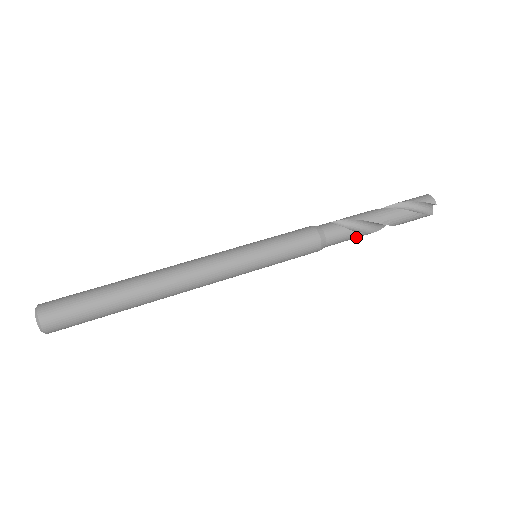
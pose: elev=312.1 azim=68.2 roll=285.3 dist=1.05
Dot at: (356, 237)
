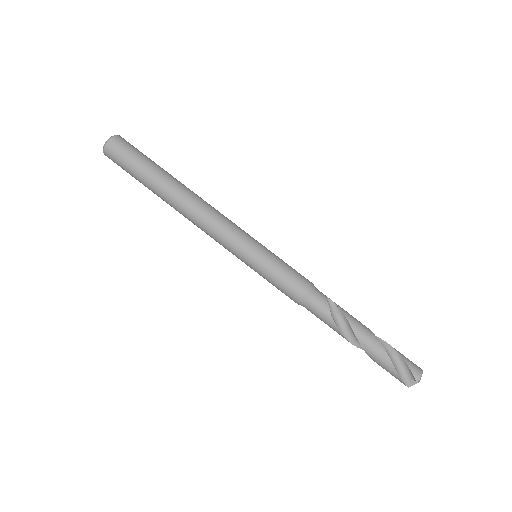
Dot at: (332, 328)
